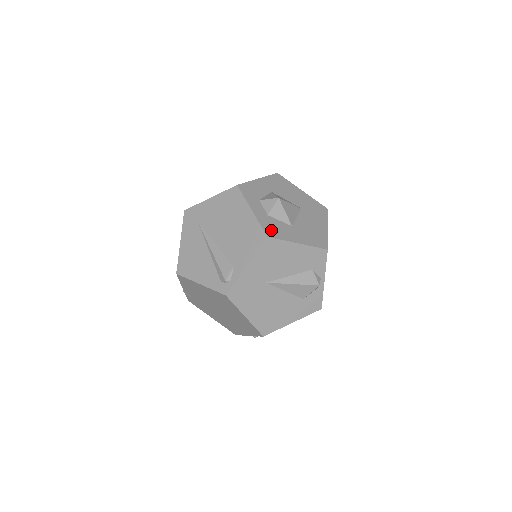
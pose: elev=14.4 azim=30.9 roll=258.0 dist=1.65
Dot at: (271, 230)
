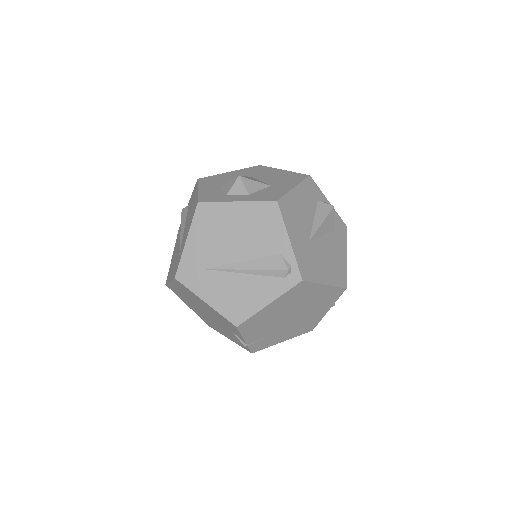
Dot at: (269, 197)
